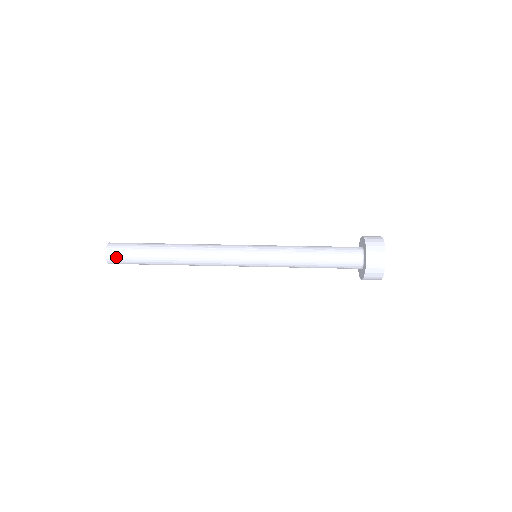
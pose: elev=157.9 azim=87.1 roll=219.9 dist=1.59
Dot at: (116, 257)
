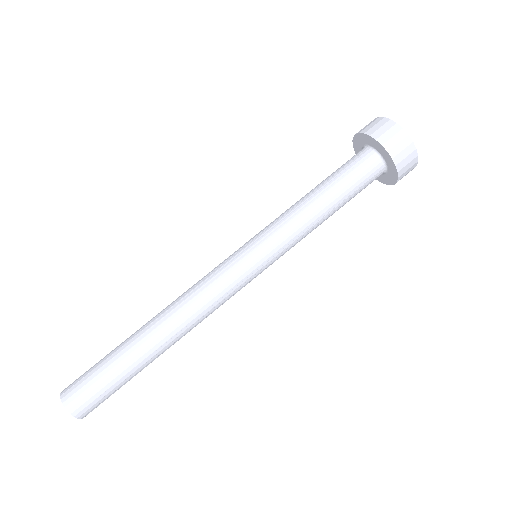
Dot at: occluded
